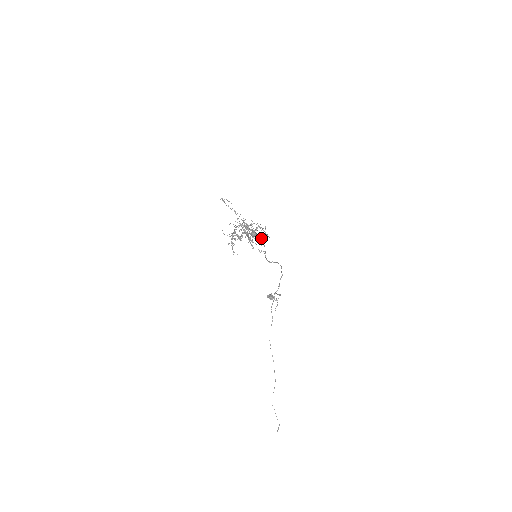
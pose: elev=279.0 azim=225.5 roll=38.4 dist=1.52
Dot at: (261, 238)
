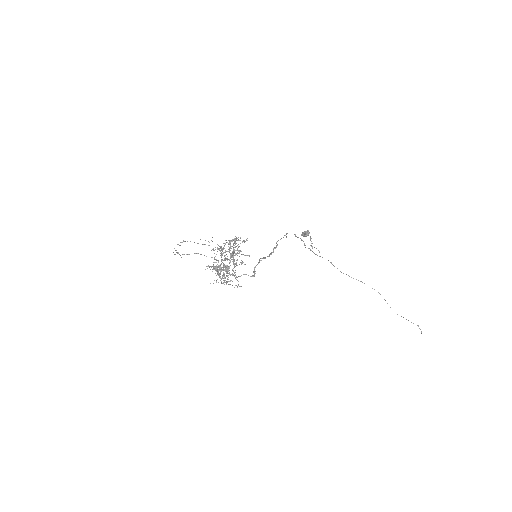
Dot at: (242, 242)
